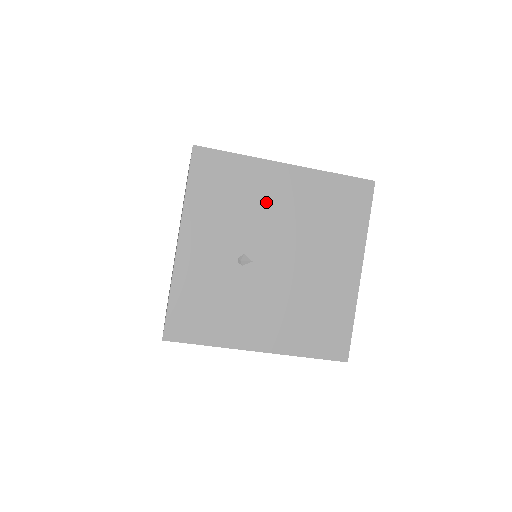
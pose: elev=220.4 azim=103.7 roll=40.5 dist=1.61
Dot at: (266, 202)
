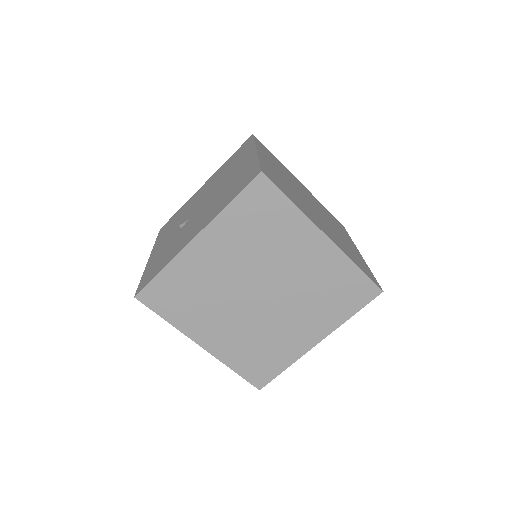
Dot at: occluded
